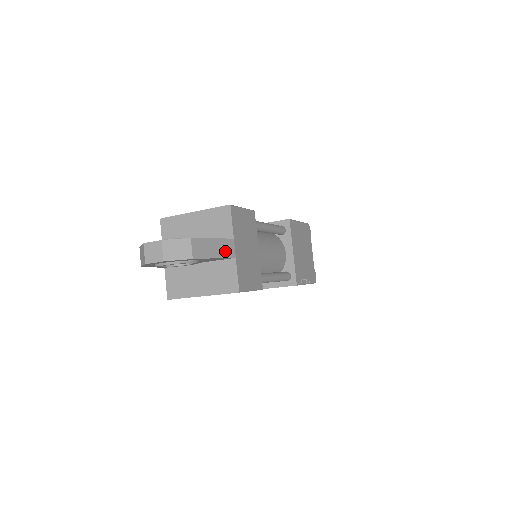
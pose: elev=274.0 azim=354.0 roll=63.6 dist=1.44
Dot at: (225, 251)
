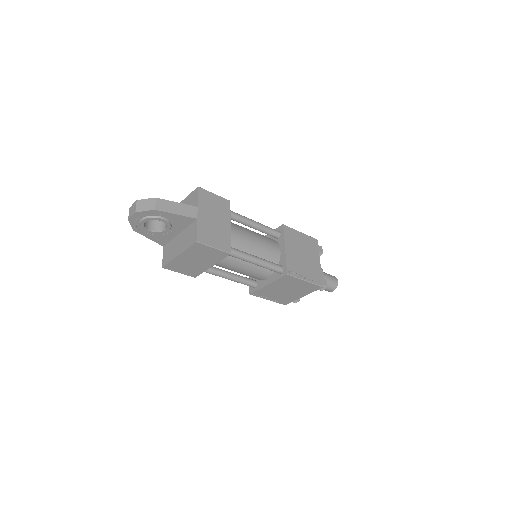
Dot at: (187, 212)
